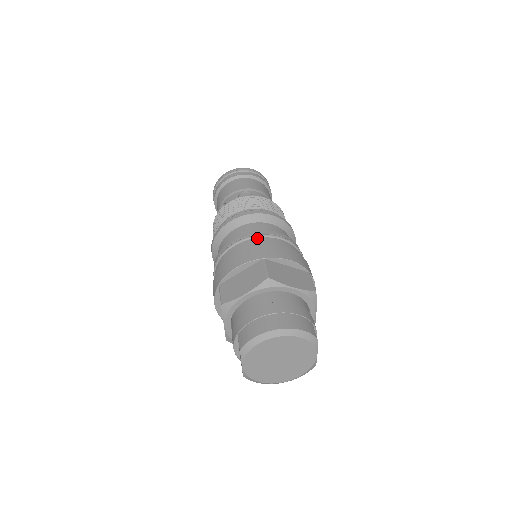
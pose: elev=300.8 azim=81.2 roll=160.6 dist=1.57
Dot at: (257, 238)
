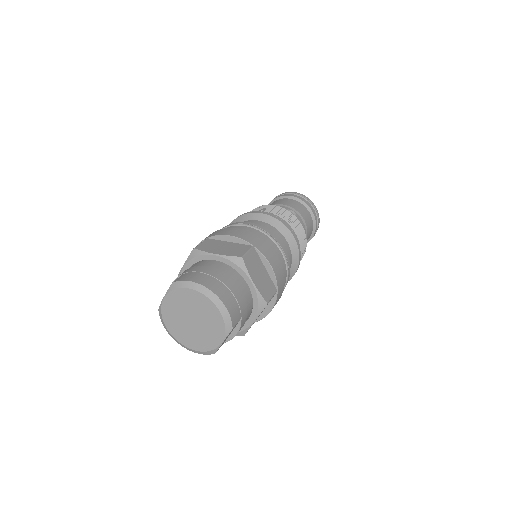
Dot at: (265, 234)
